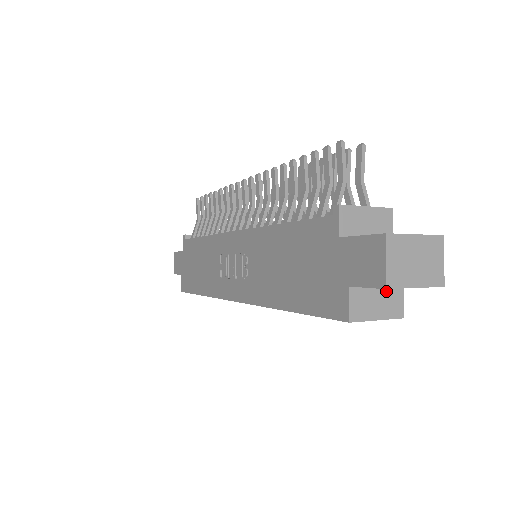
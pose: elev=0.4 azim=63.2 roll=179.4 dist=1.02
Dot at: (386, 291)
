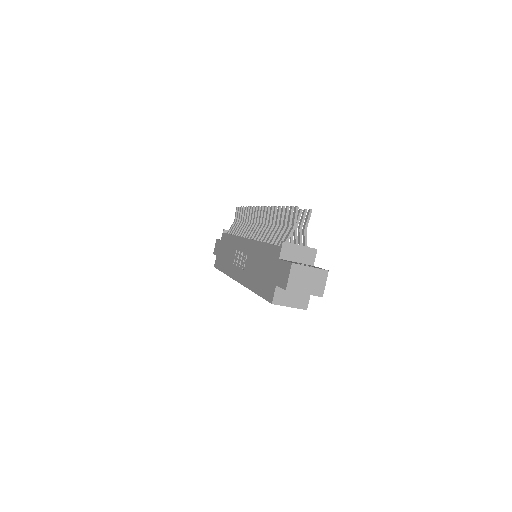
Dot at: (299, 293)
